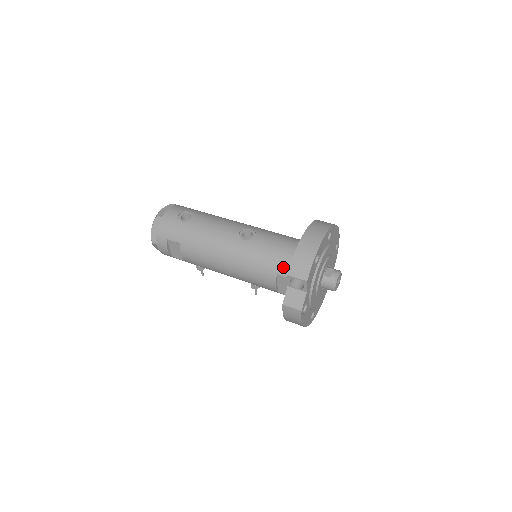
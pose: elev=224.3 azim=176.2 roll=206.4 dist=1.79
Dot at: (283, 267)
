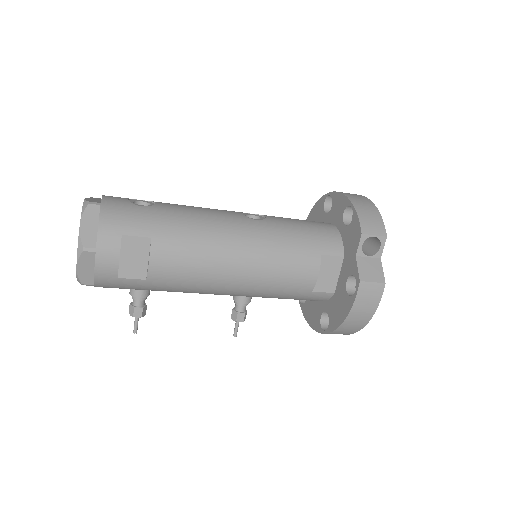
Dot at: (326, 243)
